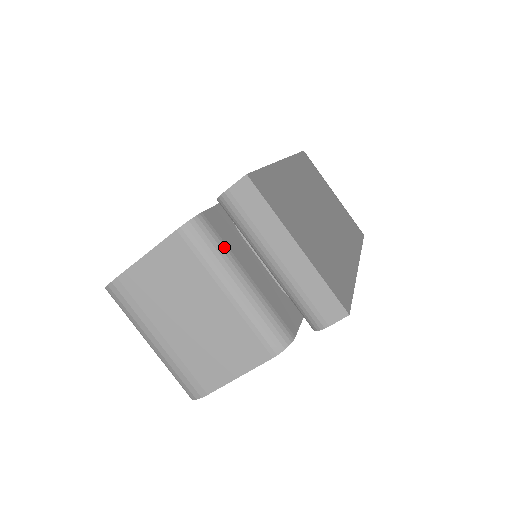
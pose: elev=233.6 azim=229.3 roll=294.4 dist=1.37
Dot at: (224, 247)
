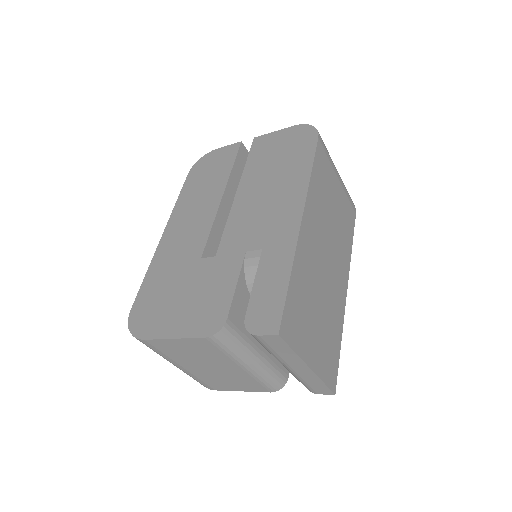
Dot at: (244, 340)
